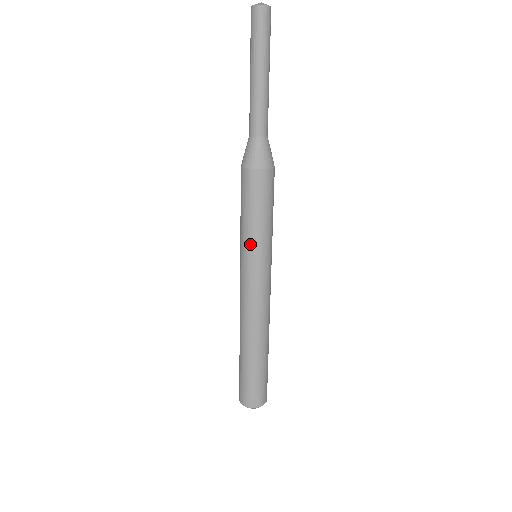
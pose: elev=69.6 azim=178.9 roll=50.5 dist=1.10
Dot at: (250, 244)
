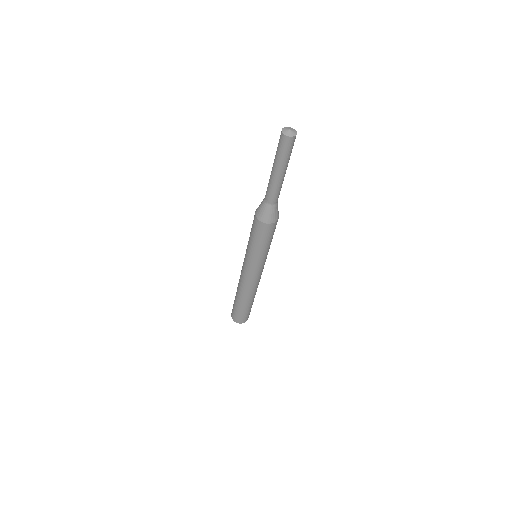
Dot at: (264, 257)
